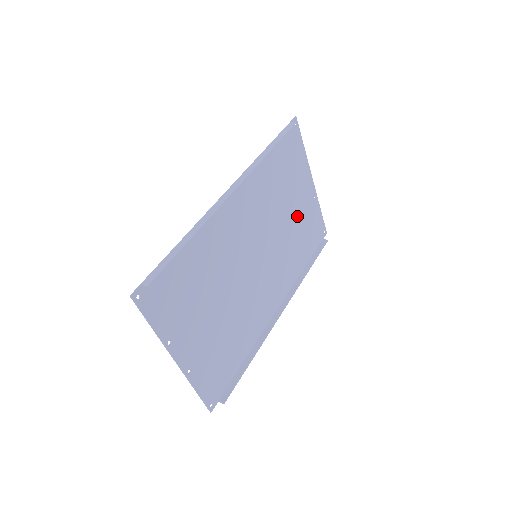
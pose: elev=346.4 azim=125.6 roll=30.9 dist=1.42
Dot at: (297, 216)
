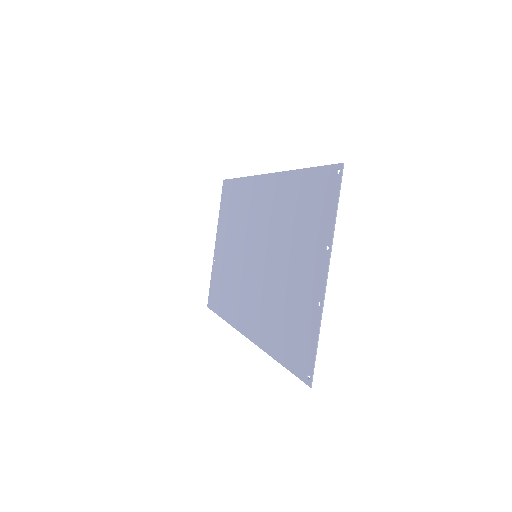
Dot at: (226, 260)
